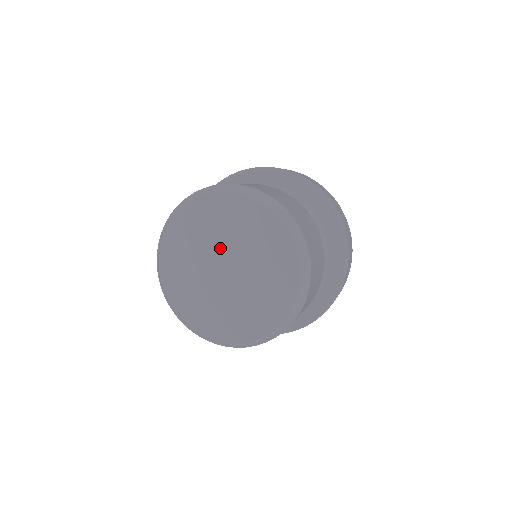
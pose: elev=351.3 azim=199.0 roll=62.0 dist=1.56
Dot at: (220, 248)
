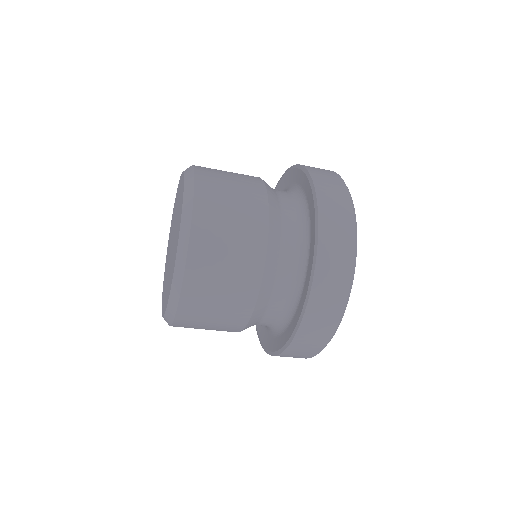
Dot at: occluded
